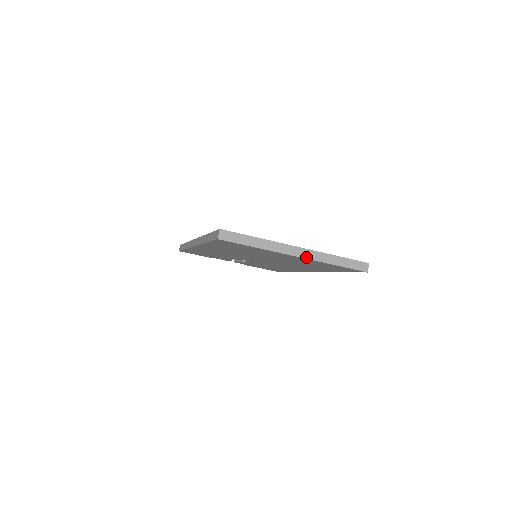
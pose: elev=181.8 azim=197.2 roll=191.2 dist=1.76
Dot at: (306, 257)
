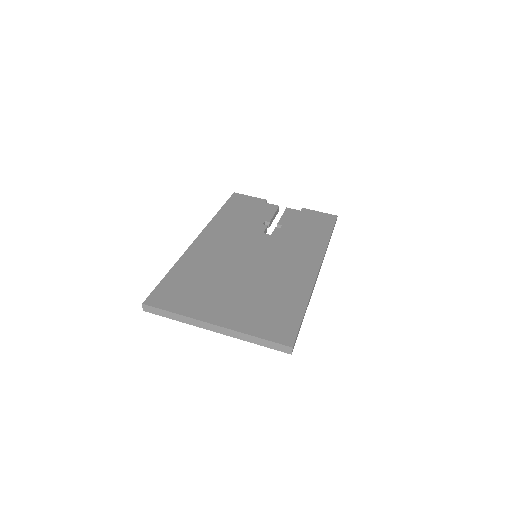
Dot at: (224, 333)
